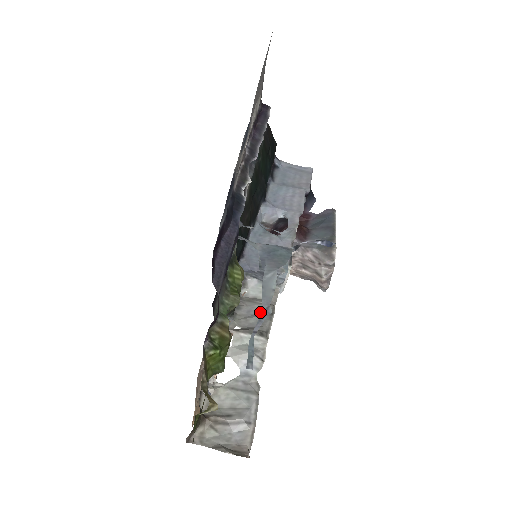
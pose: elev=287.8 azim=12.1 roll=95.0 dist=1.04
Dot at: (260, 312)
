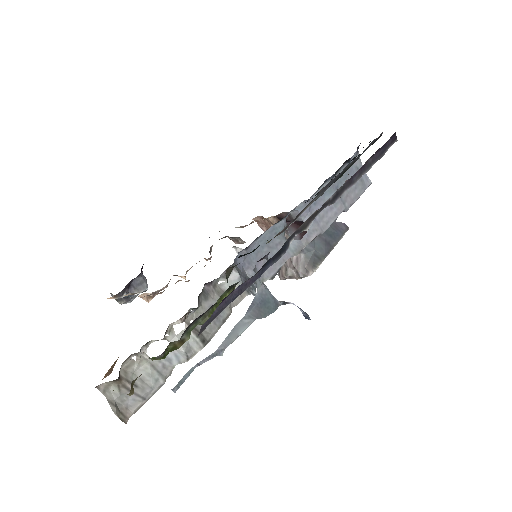
Dot at: occluded
